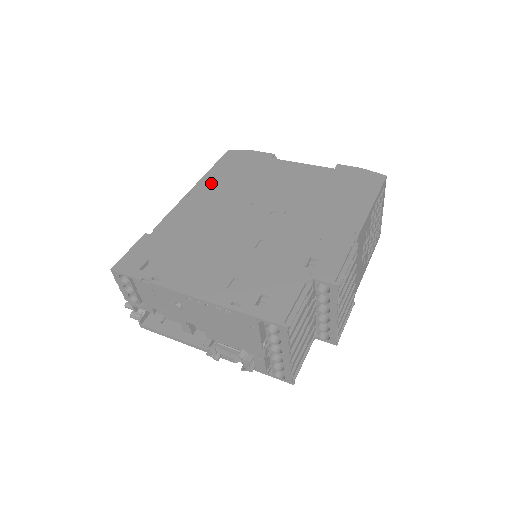
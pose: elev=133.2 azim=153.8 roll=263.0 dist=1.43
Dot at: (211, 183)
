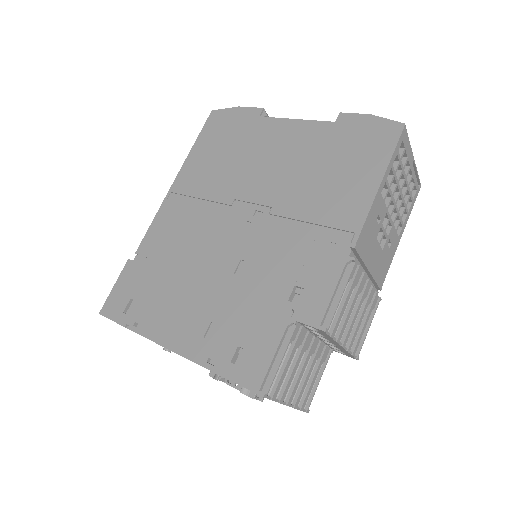
Dot at: (192, 172)
